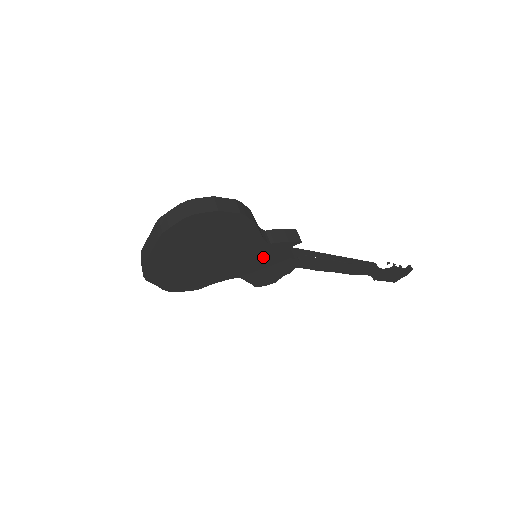
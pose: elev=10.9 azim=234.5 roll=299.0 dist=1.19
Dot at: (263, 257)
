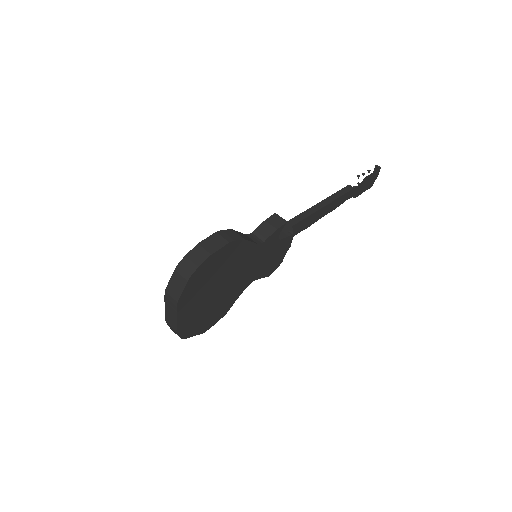
Dot at: (263, 254)
